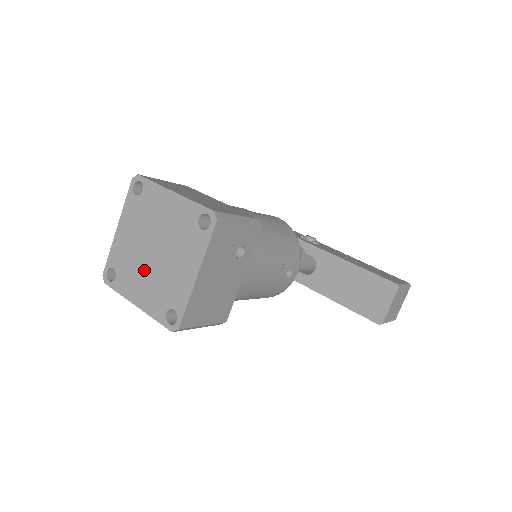
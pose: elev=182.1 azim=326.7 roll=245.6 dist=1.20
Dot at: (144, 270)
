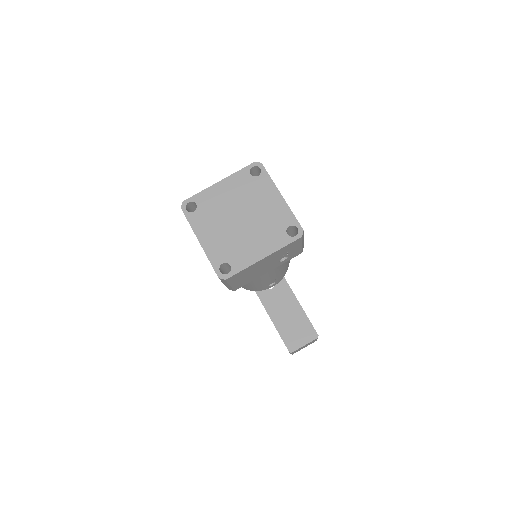
Dot at: (223, 225)
